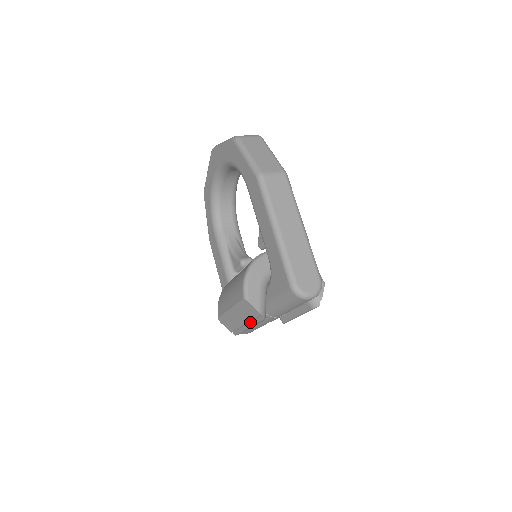
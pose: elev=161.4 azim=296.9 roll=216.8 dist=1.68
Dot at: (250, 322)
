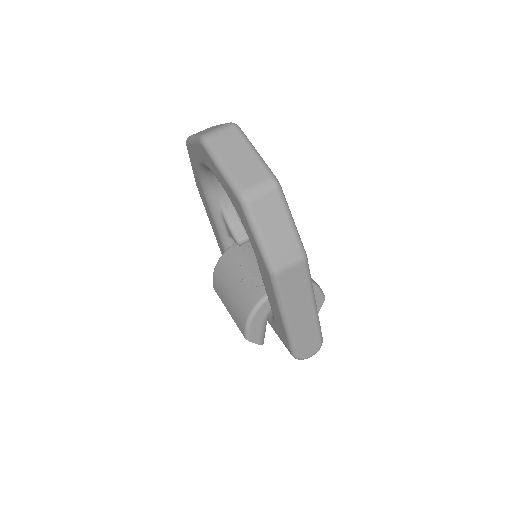
Dot at: occluded
